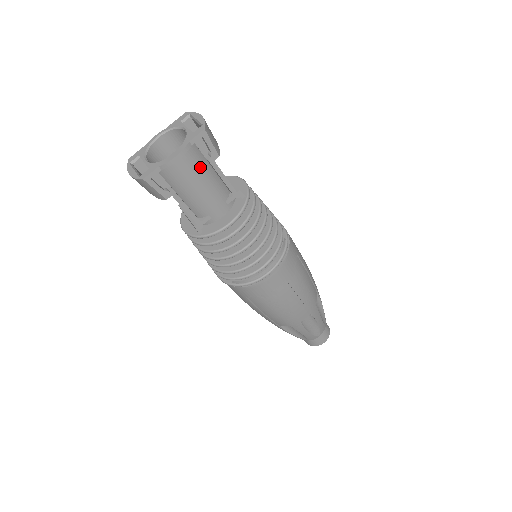
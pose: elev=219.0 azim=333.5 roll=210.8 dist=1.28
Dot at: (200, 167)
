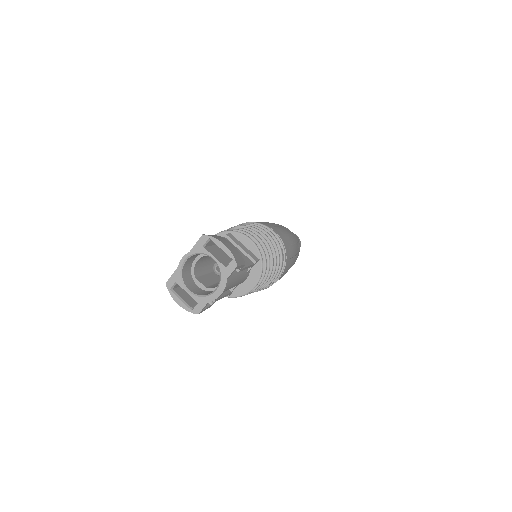
Dot at: (233, 278)
